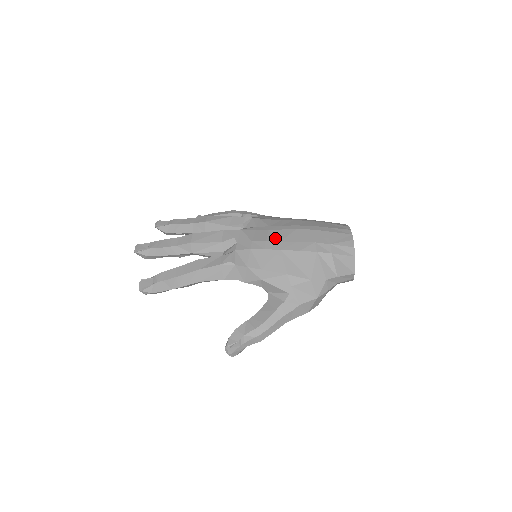
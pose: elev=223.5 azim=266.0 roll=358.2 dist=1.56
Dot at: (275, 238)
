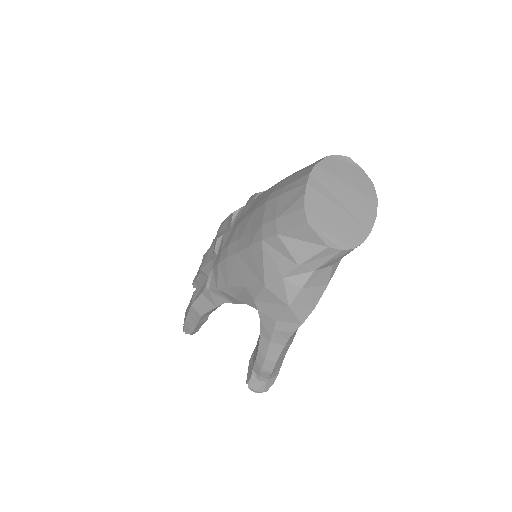
Dot at: (237, 236)
